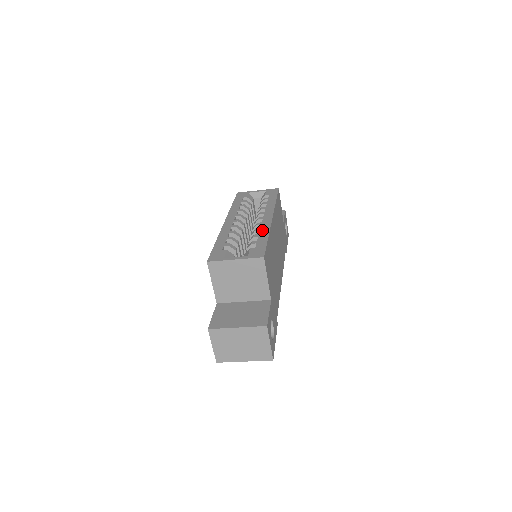
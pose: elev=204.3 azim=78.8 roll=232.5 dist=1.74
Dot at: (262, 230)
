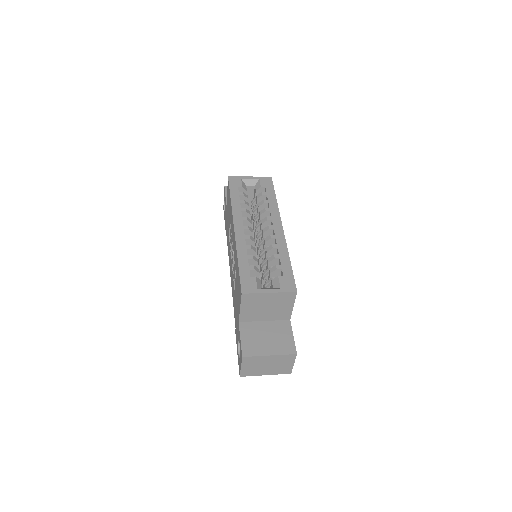
Dot at: (280, 248)
